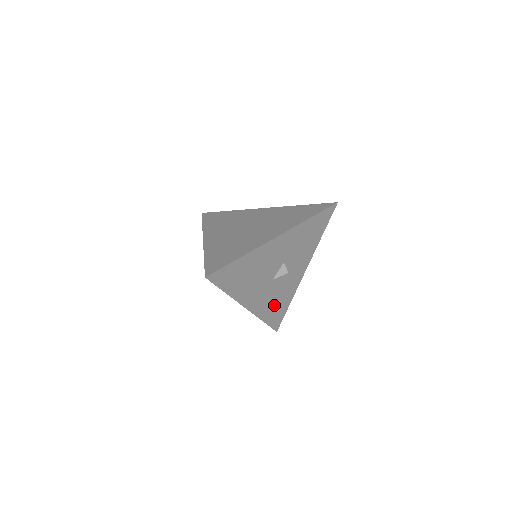
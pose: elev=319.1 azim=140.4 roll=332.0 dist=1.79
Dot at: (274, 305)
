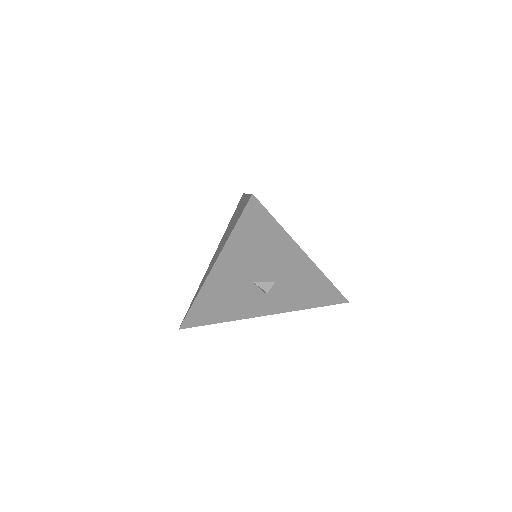
Dot at: (217, 303)
